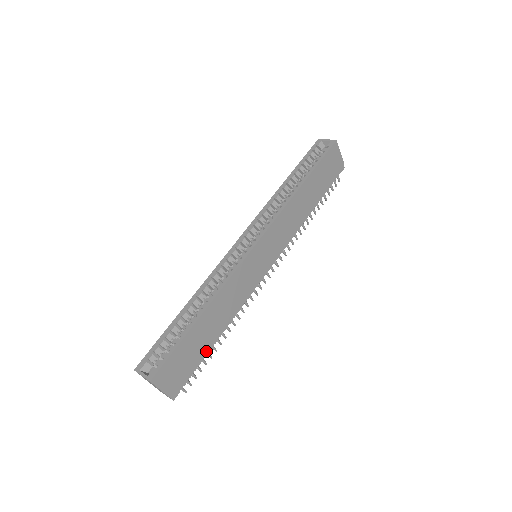
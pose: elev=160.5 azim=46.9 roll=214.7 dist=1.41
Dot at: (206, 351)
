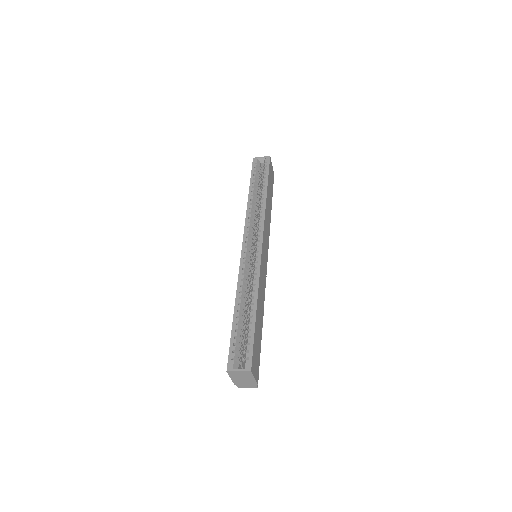
Dot at: occluded
